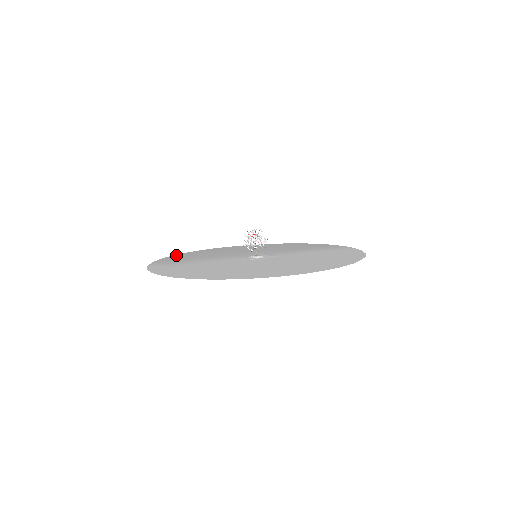
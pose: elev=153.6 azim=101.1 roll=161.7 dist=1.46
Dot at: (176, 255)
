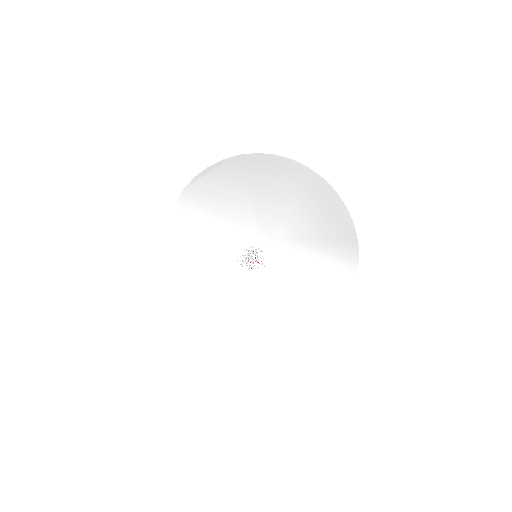
Dot at: (209, 171)
